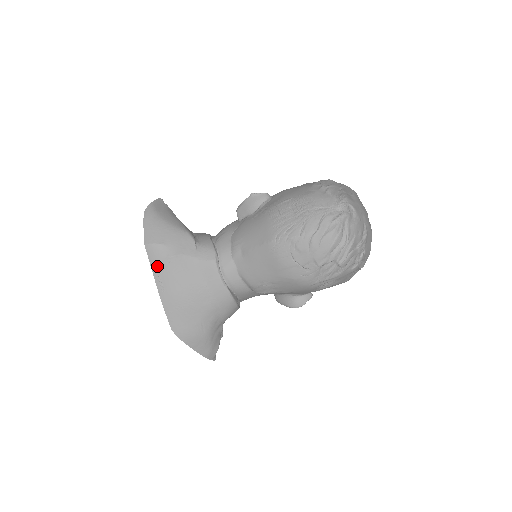
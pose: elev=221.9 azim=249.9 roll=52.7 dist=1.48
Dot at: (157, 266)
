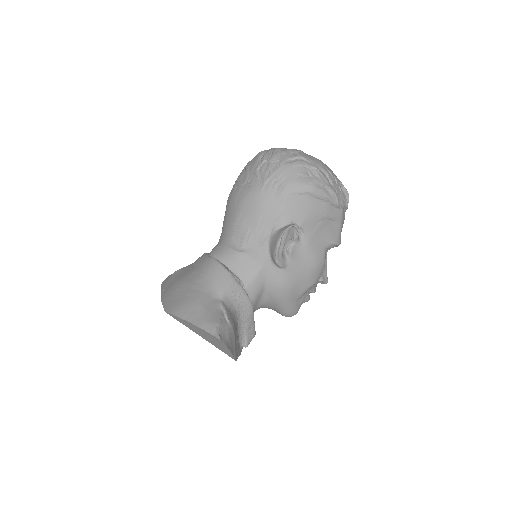
Dot at: (164, 285)
